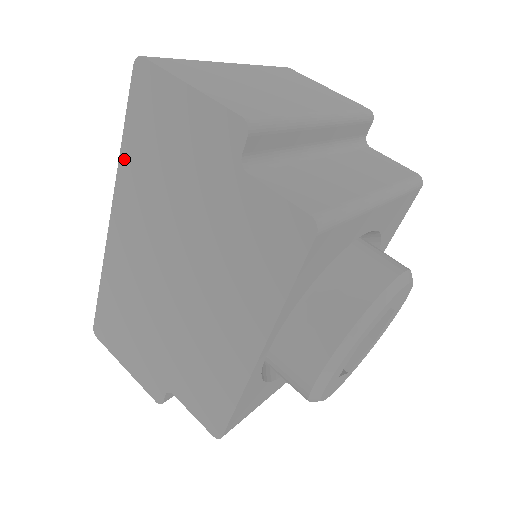
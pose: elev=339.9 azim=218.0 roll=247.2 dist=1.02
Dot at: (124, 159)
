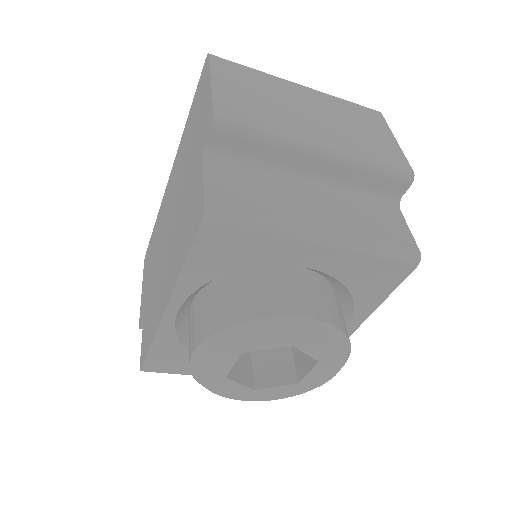
Dot at: (185, 130)
